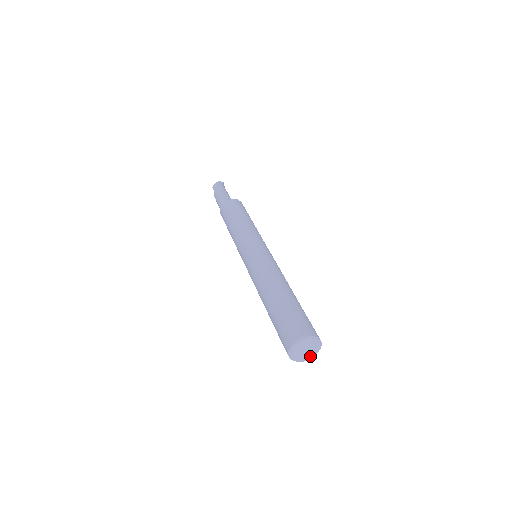
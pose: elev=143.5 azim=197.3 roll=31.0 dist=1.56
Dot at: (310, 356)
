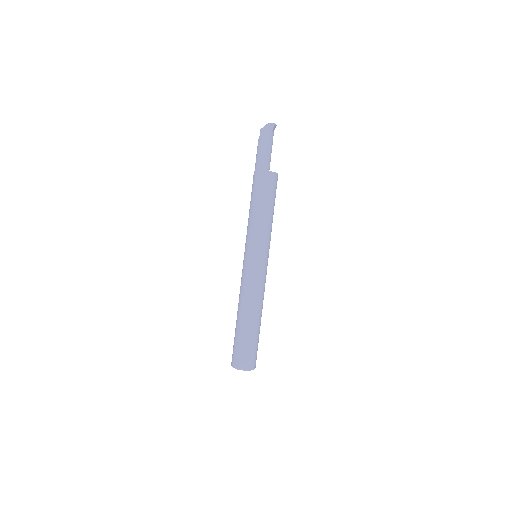
Dot at: occluded
